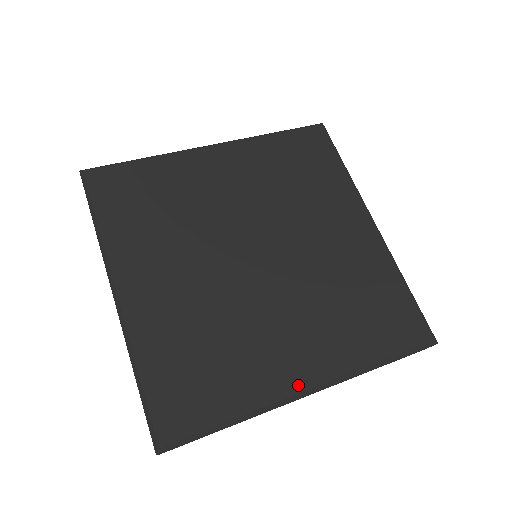
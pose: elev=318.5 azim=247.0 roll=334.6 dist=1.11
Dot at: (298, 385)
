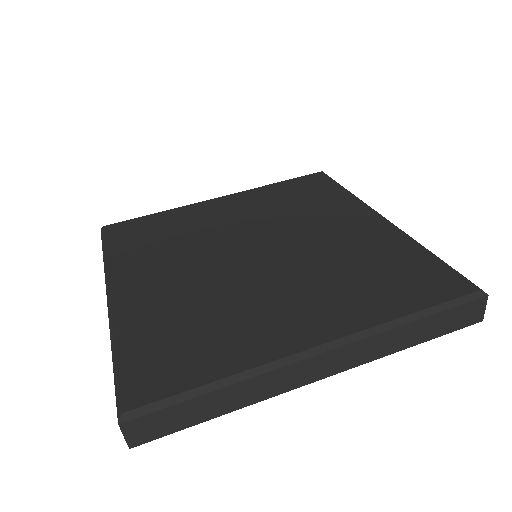
Dot at: (301, 344)
